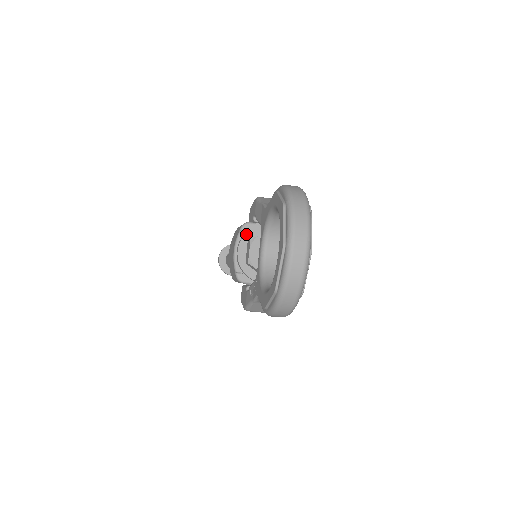
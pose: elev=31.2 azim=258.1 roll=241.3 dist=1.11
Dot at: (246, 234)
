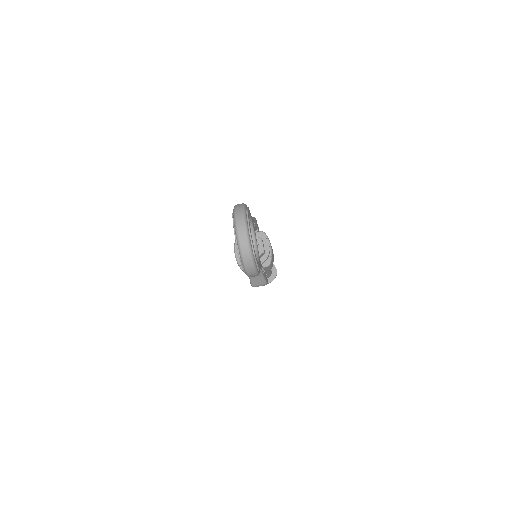
Dot at: occluded
